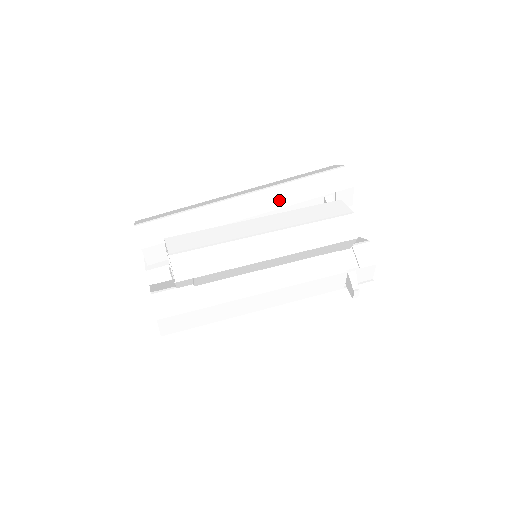
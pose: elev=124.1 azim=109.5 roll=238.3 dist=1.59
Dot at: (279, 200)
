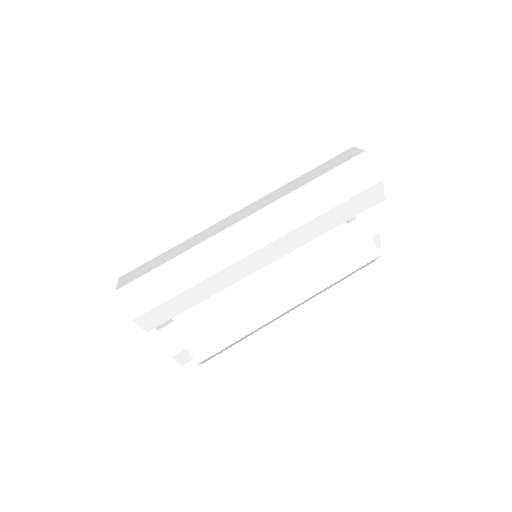
Dot at: (297, 242)
